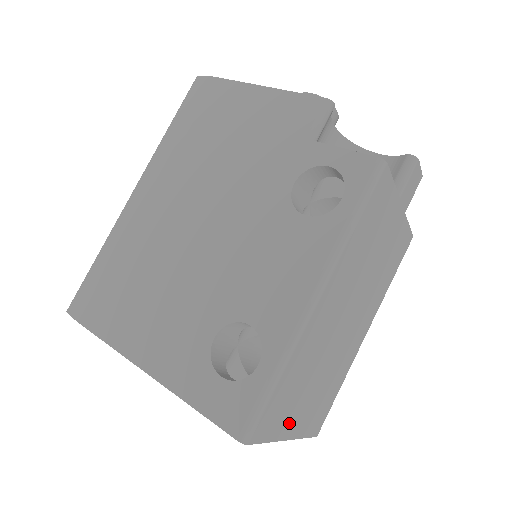
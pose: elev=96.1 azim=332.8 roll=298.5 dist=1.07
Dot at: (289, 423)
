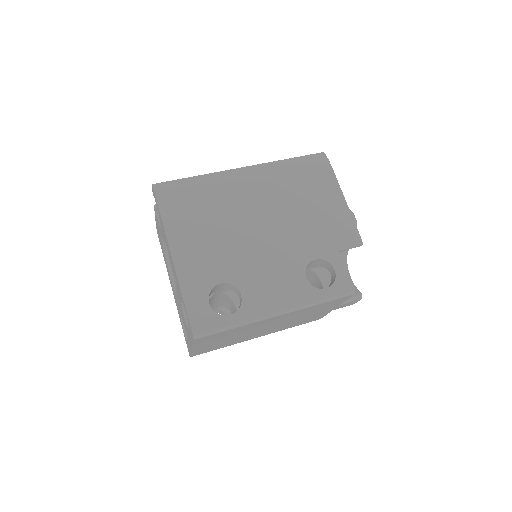
Dot at: (203, 344)
